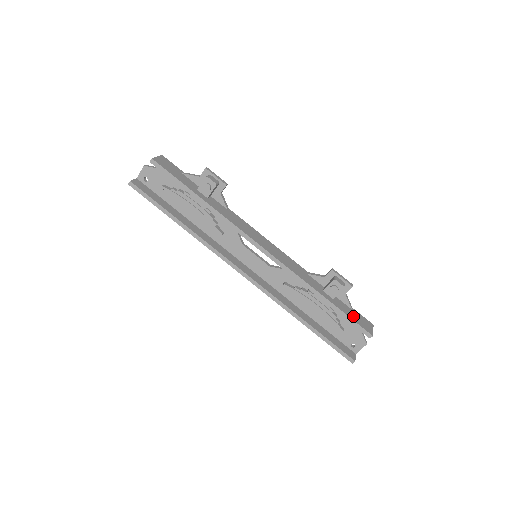
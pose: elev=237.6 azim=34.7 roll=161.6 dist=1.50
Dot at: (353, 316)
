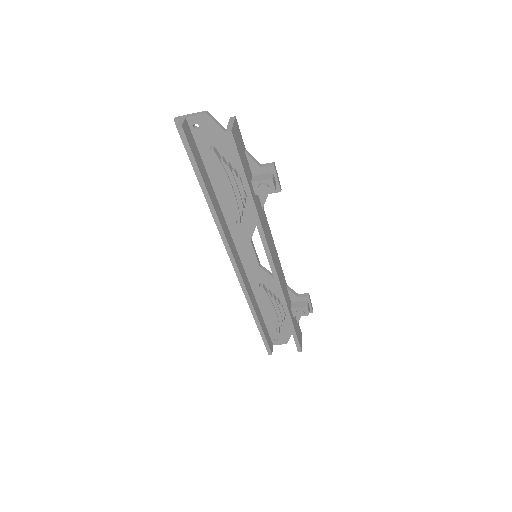
Dot at: (298, 332)
